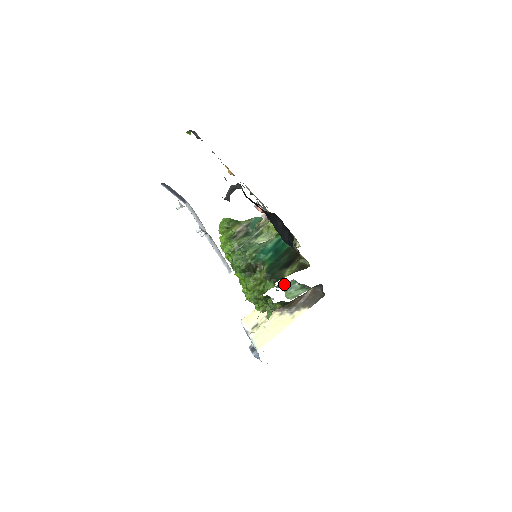
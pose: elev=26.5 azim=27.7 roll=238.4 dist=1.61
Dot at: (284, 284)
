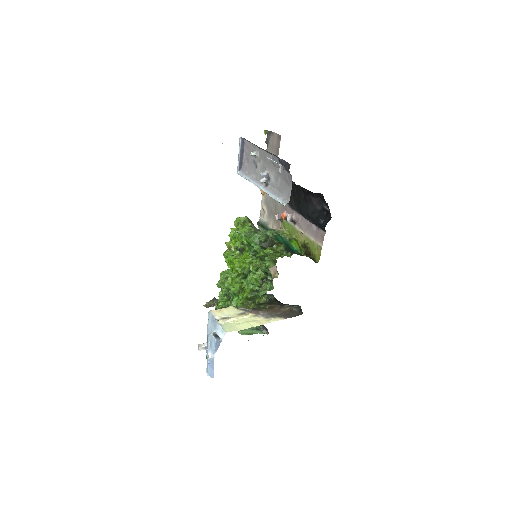
Dot at: occluded
